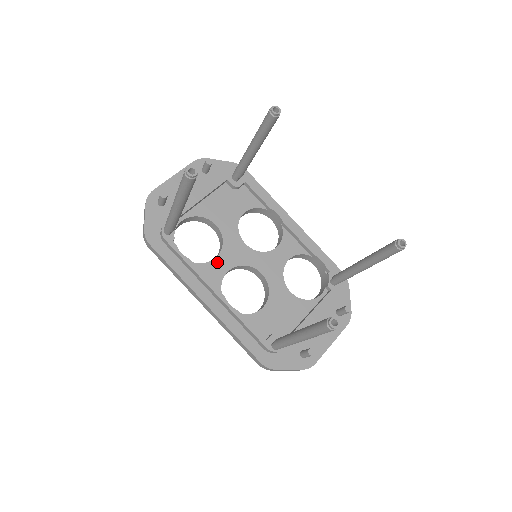
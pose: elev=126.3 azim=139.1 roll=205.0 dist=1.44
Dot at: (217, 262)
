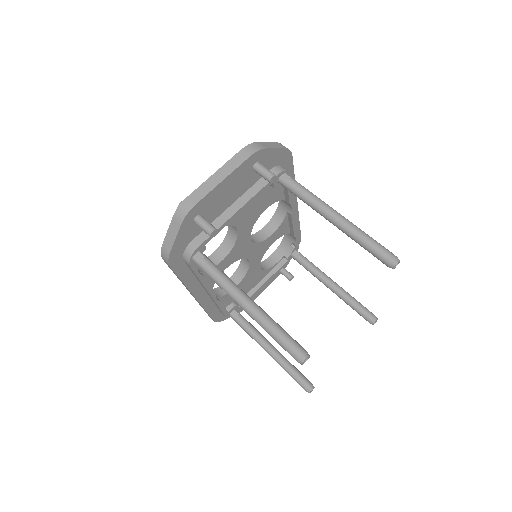
Dot at: (222, 264)
